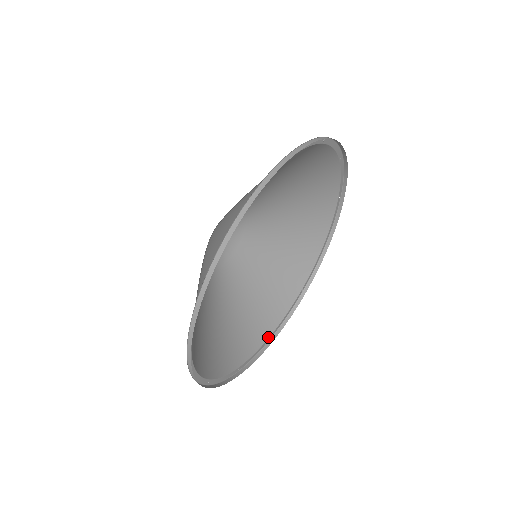
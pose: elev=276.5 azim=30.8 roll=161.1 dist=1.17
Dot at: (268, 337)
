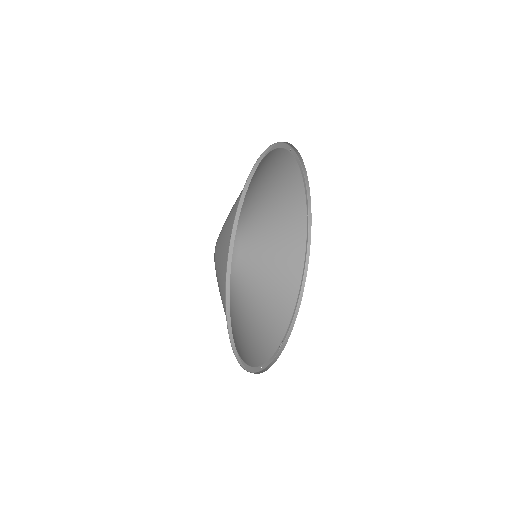
Dot at: (259, 365)
